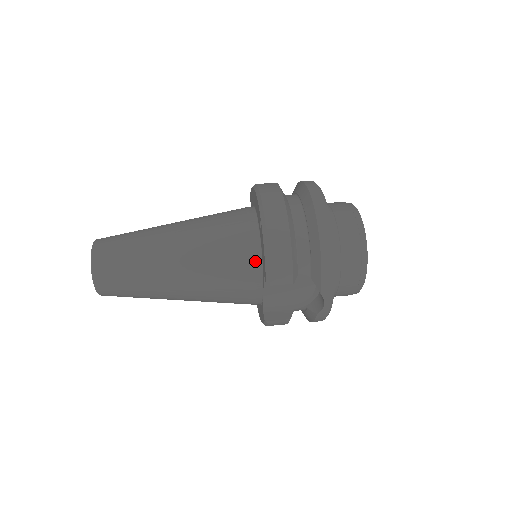
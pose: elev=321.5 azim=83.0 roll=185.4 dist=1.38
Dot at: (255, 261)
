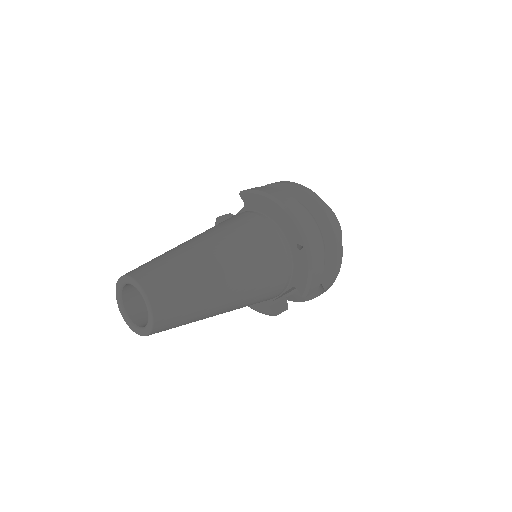
Dot at: (288, 276)
